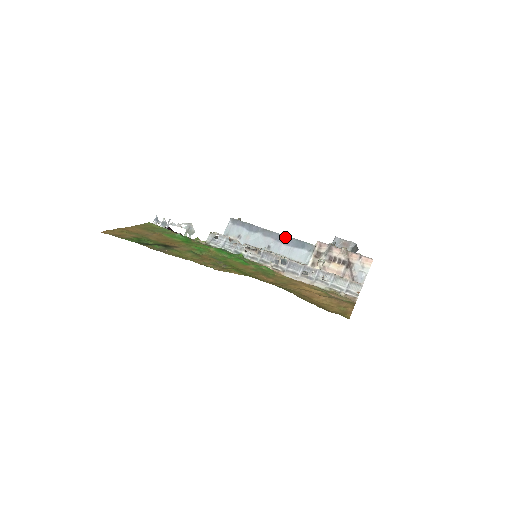
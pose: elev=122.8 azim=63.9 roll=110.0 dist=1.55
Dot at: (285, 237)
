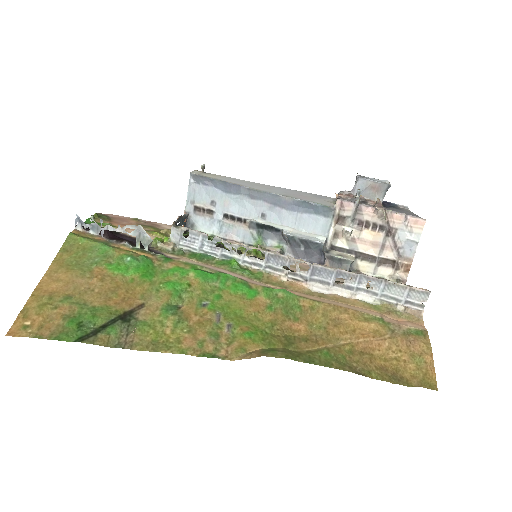
Dot at: (286, 199)
